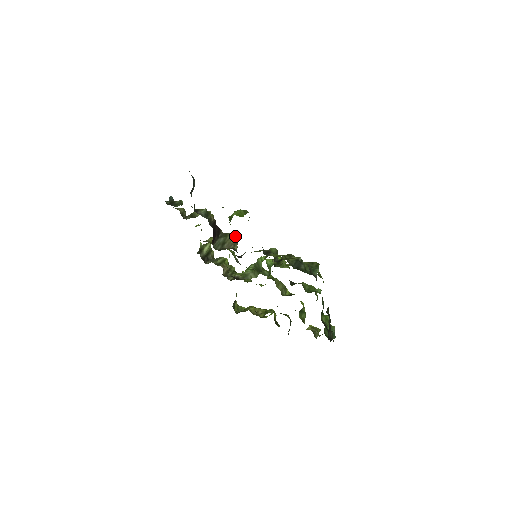
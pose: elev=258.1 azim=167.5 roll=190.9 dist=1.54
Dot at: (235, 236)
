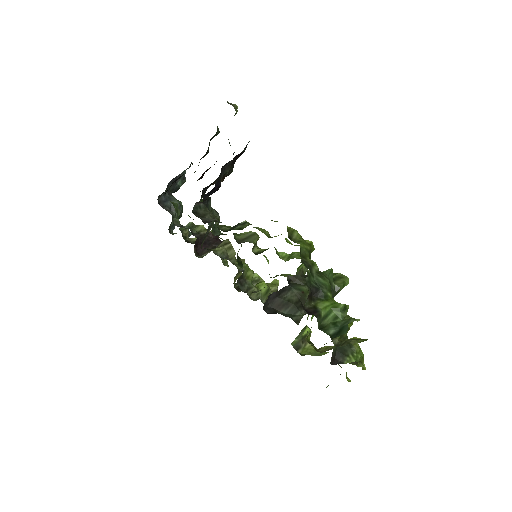
Dot at: (227, 240)
